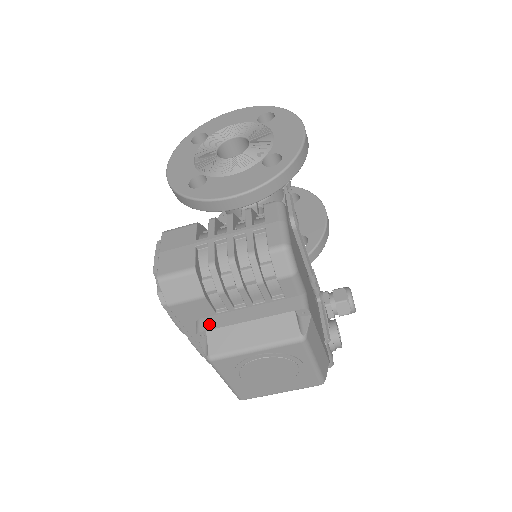
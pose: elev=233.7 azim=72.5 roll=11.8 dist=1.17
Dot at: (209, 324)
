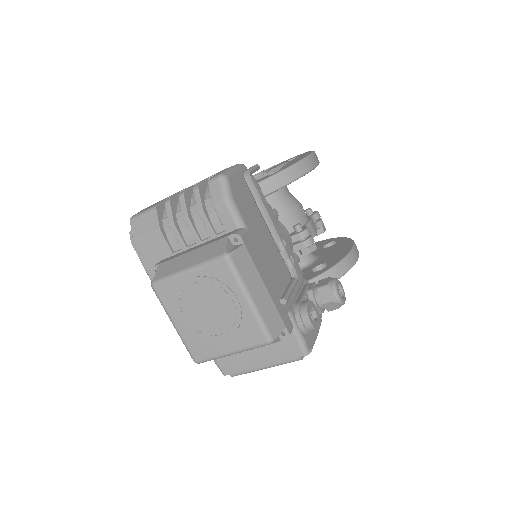
Dot at: (164, 261)
